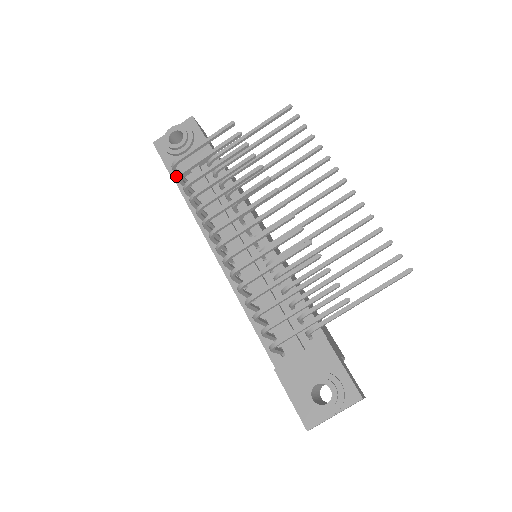
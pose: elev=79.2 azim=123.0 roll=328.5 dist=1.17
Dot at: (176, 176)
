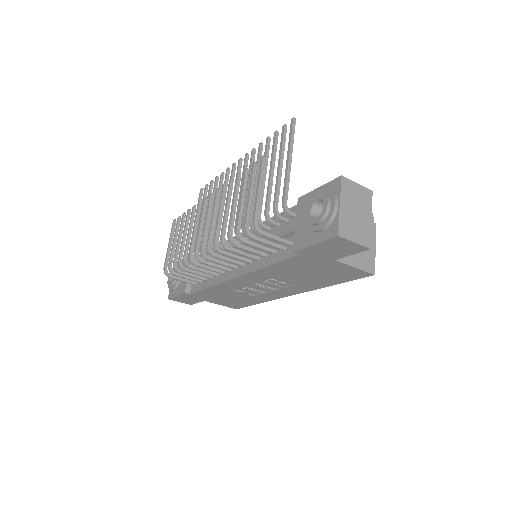
Dot at: (185, 289)
